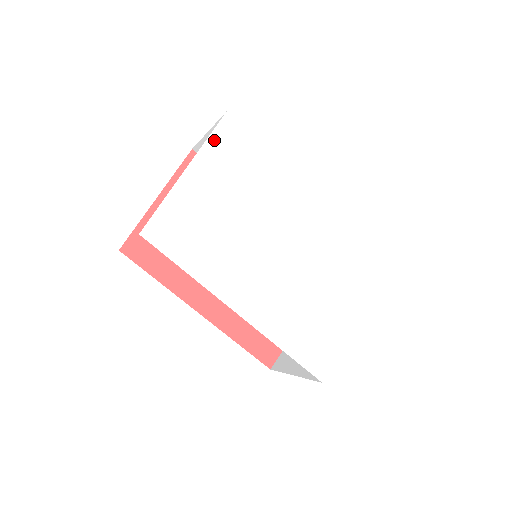
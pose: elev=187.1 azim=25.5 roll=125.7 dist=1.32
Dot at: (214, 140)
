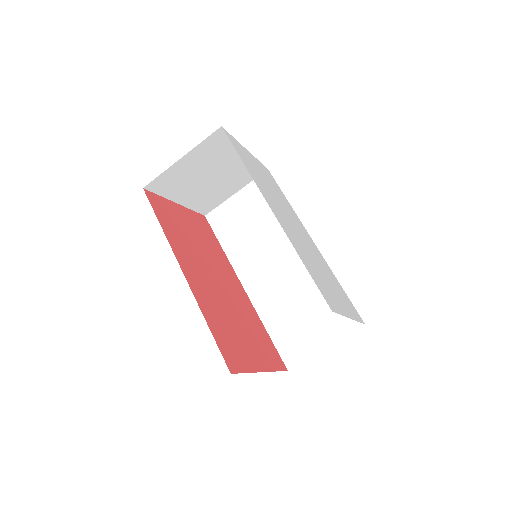
Dot at: (262, 165)
